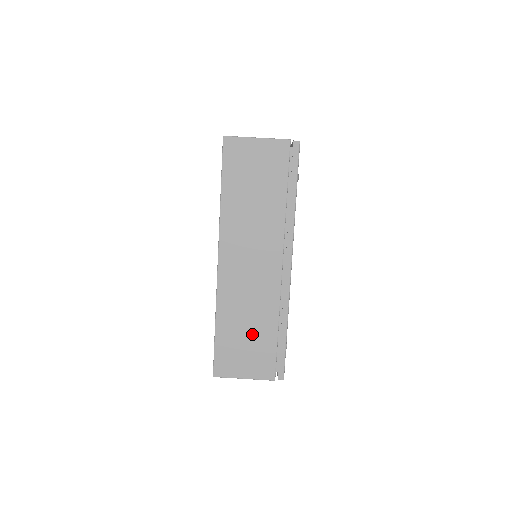
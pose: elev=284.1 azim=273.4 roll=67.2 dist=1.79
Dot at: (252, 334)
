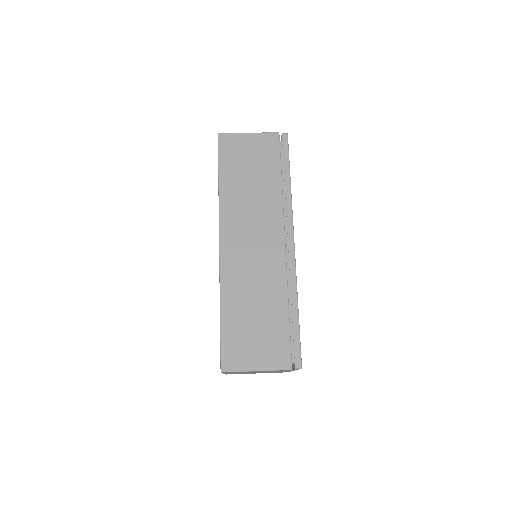
Dot at: (261, 317)
